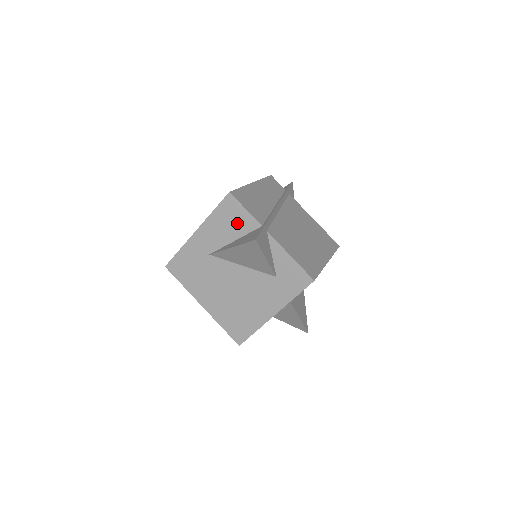
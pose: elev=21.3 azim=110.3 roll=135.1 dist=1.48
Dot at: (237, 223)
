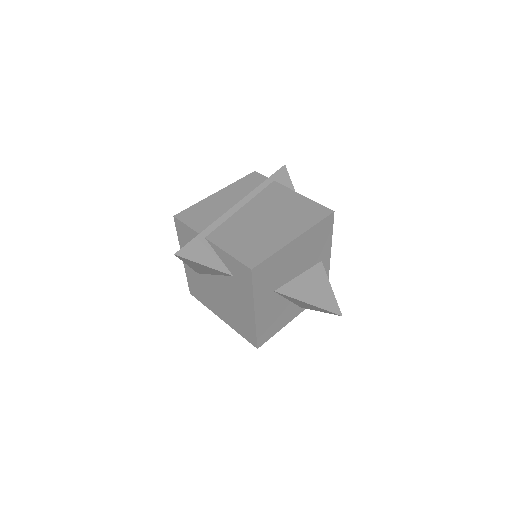
Dot at: occluded
